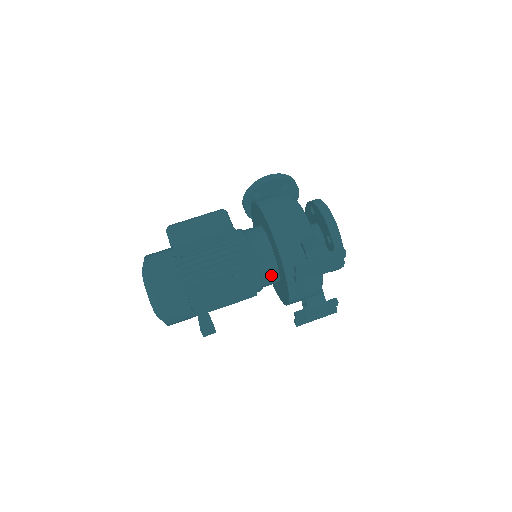
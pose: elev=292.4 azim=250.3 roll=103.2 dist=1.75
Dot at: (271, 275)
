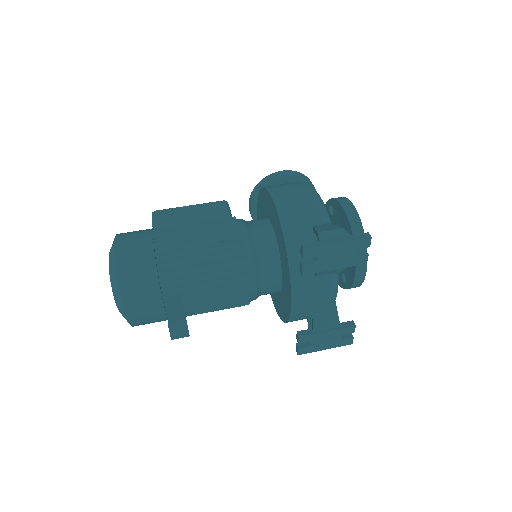
Dot at: (271, 274)
